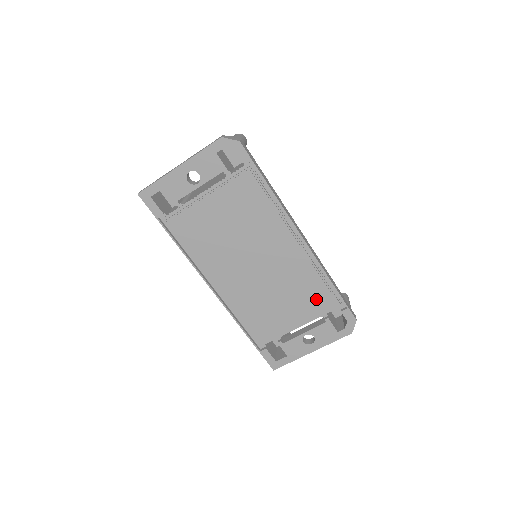
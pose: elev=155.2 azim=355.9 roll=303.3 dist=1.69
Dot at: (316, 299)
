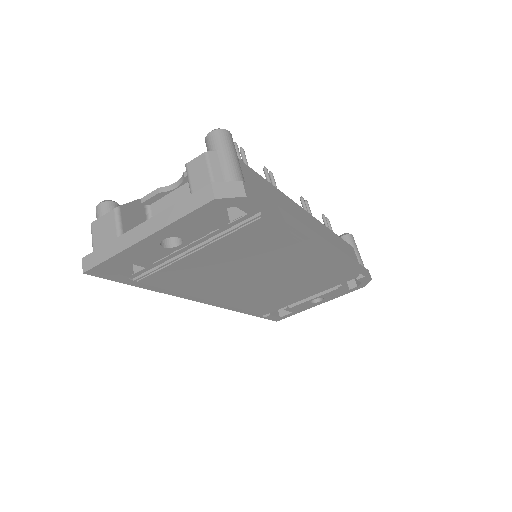
Dot at: (332, 280)
